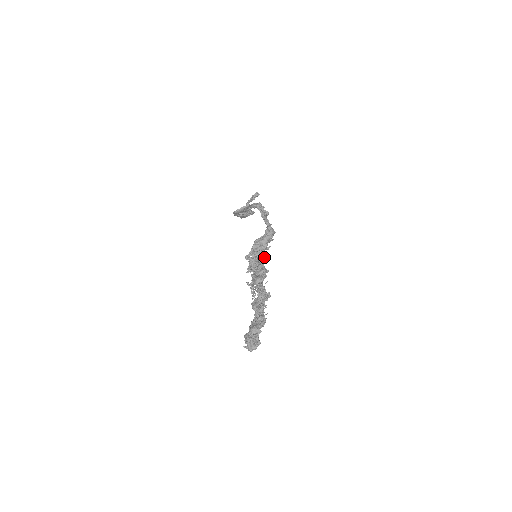
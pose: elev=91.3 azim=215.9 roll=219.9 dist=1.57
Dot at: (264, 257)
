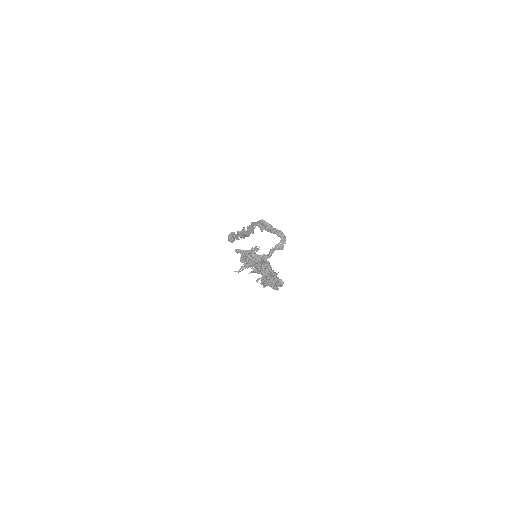
Dot at: occluded
